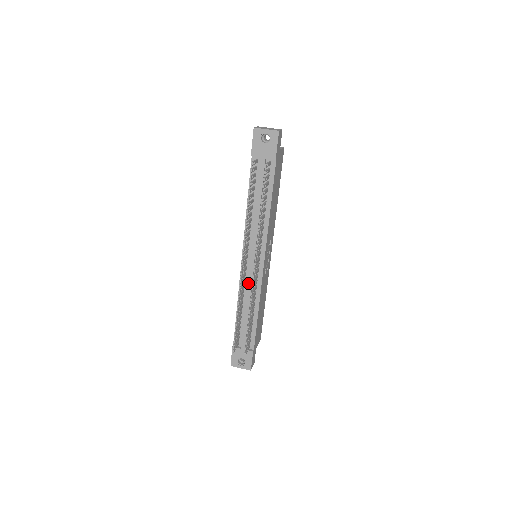
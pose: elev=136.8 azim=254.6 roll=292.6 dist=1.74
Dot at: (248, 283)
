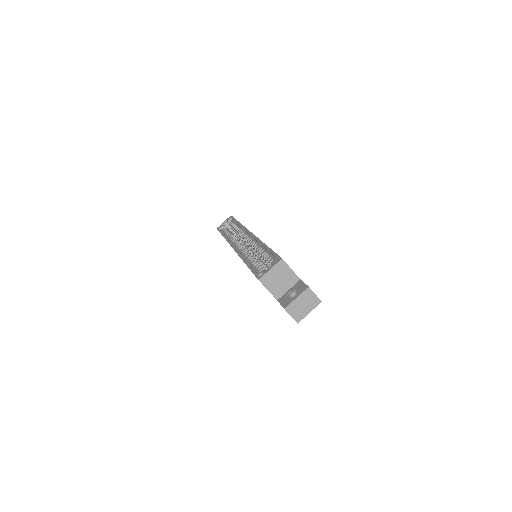
Dot at: occluded
